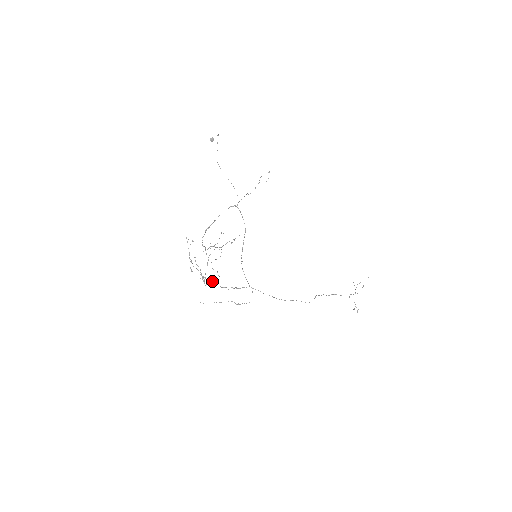
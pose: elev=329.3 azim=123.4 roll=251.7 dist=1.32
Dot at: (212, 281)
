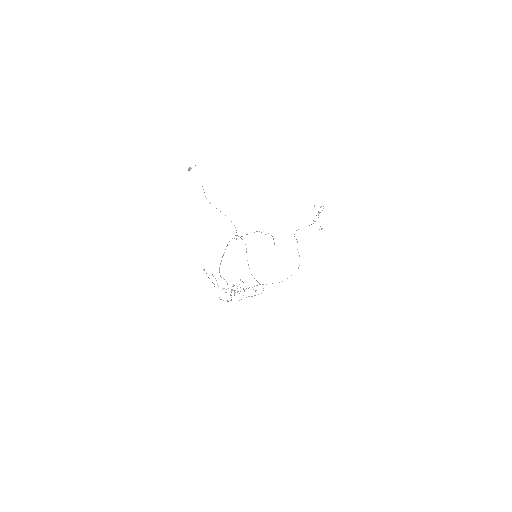
Dot at: occluded
